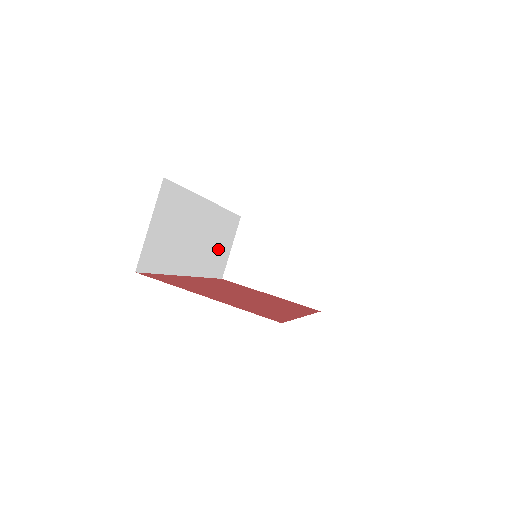
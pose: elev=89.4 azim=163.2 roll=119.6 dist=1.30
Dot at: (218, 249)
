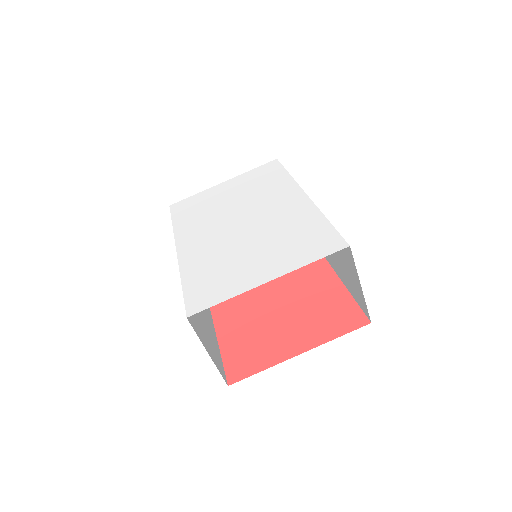
Dot at: occluded
